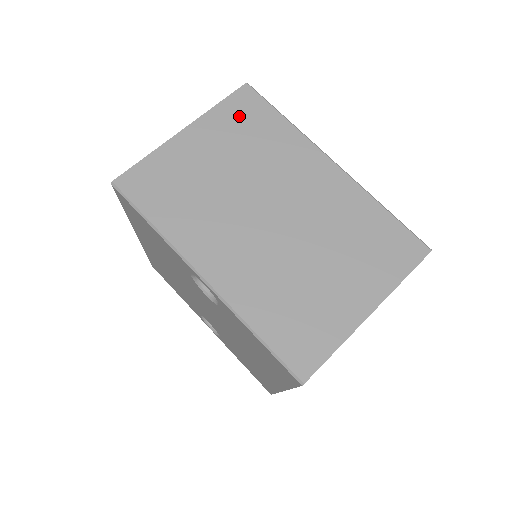
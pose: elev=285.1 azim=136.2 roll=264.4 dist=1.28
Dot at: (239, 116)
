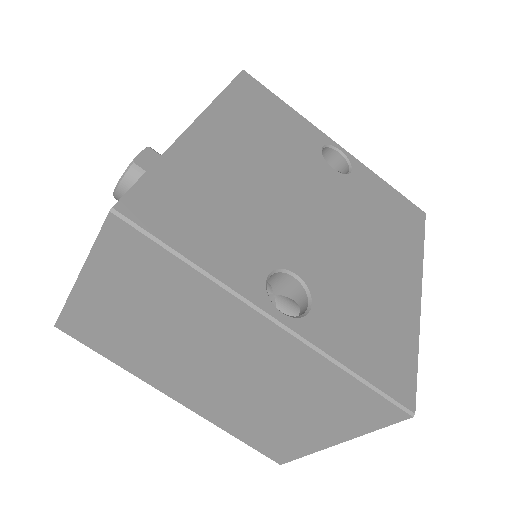
Dot at: (127, 262)
